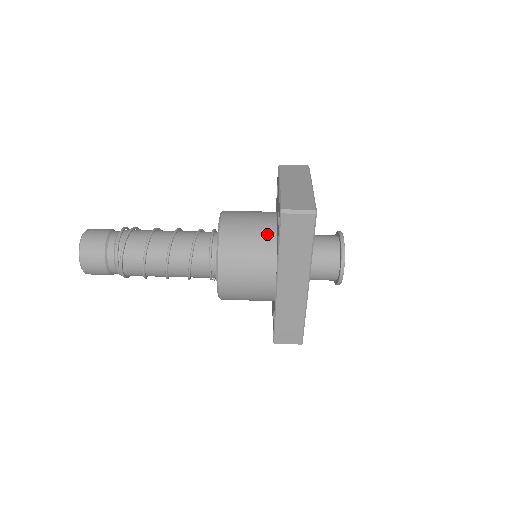
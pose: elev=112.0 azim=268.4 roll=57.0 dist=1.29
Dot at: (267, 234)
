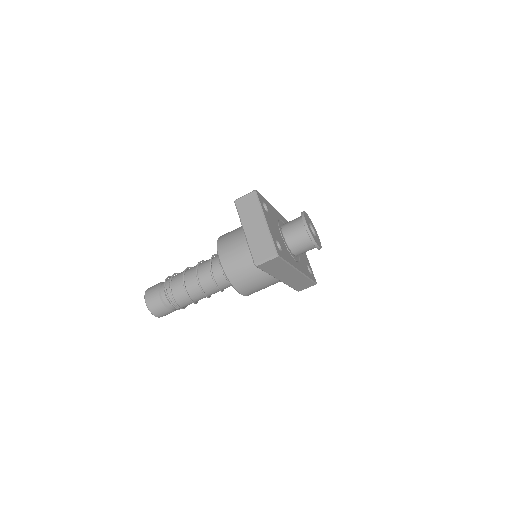
Dot at: occluded
